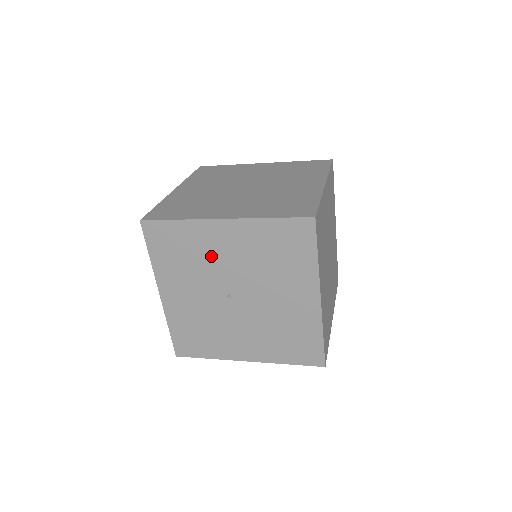
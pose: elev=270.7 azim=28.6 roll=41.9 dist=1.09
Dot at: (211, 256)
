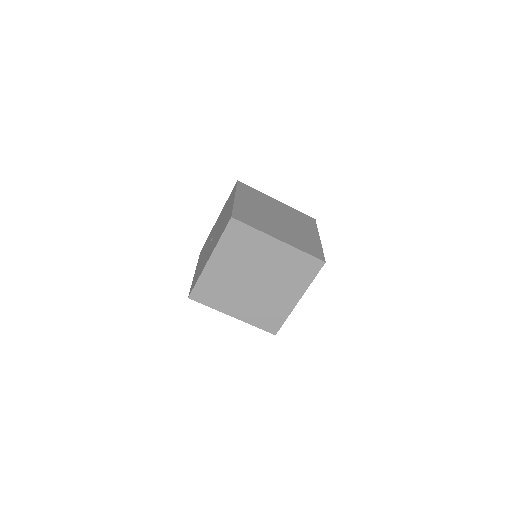
Dot at: (212, 233)
